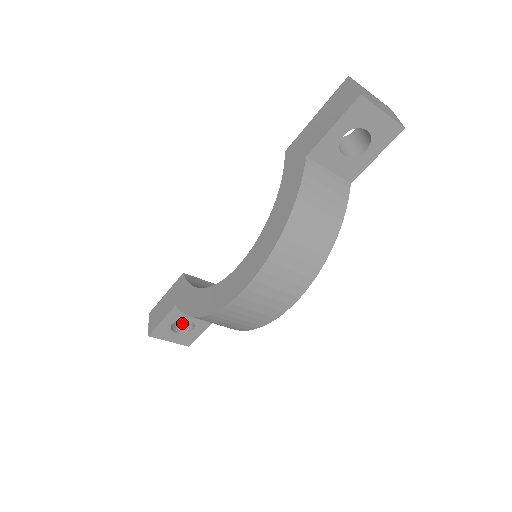
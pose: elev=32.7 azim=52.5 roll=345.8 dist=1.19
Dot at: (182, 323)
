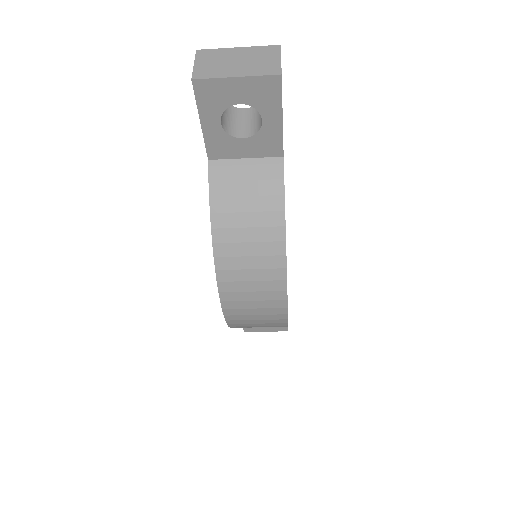
Dot at: occluded
